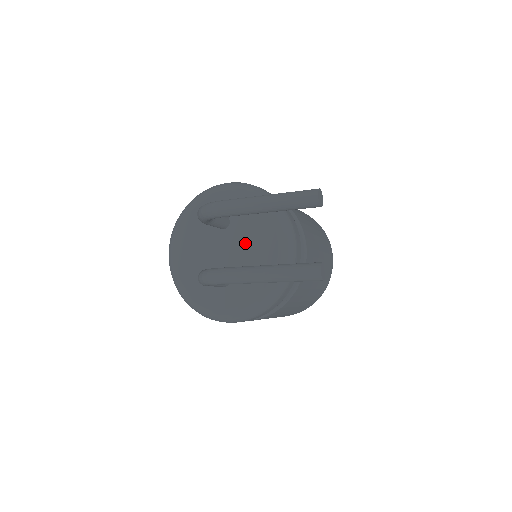
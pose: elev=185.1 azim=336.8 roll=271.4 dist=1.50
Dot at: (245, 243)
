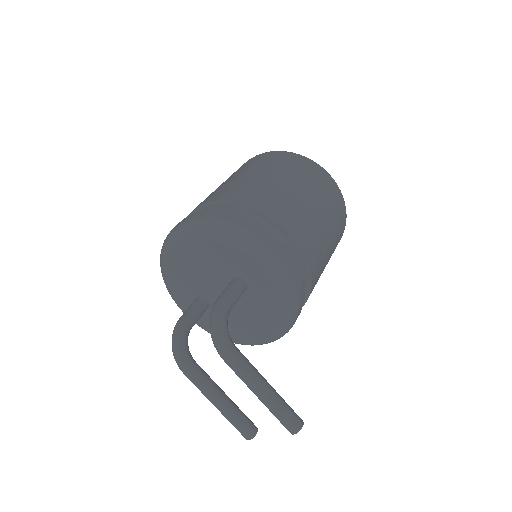
Dot at: (240, 311)
